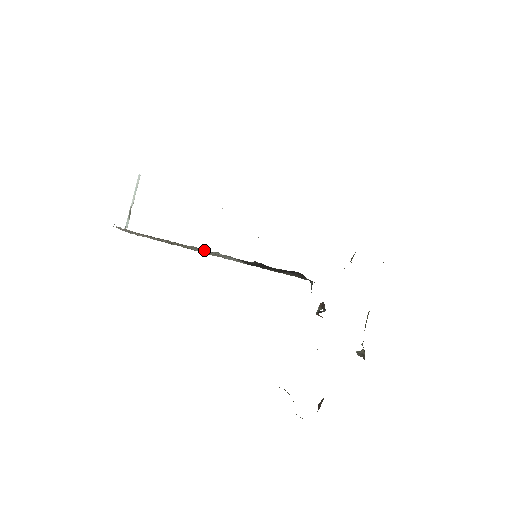
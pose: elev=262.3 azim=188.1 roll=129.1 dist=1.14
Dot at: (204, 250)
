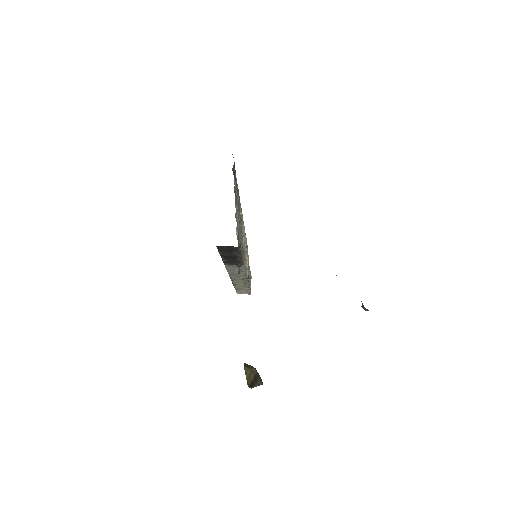
Dot at: (229, 273)
